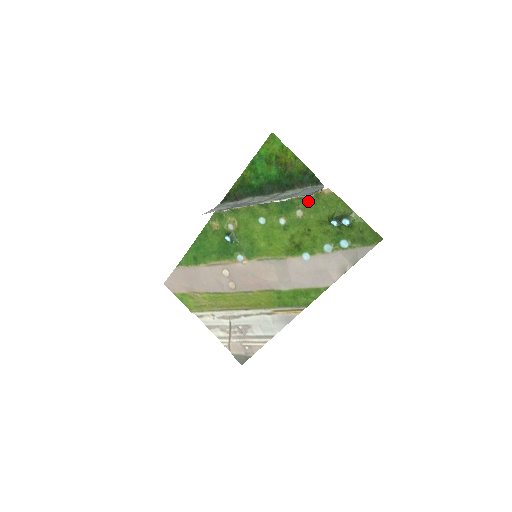
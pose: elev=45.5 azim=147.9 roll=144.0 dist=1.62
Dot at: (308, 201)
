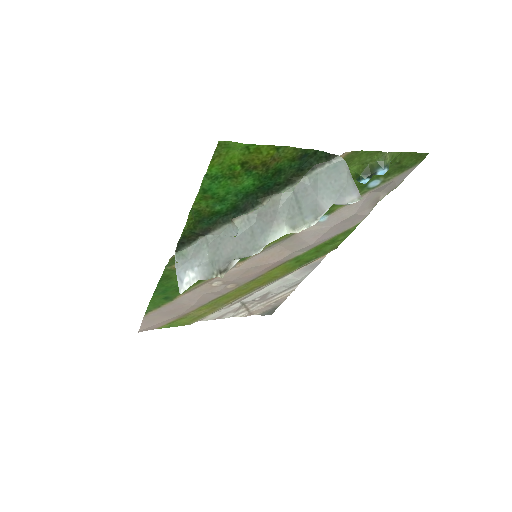
Dot at: occluded
